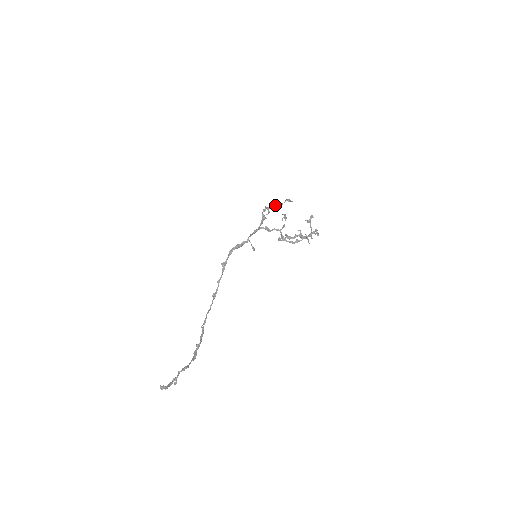
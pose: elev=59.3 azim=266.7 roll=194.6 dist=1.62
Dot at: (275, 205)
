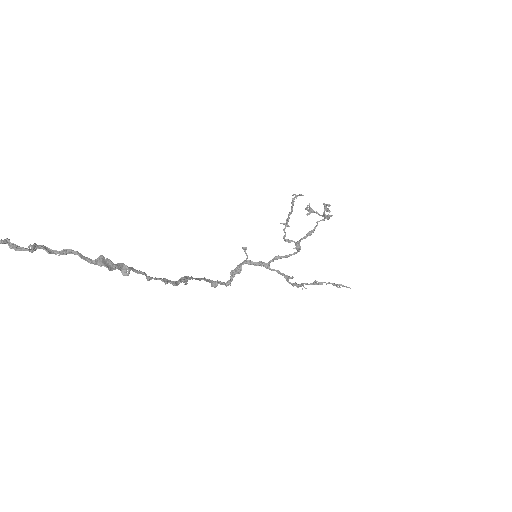
Dot at: (313, 284)
